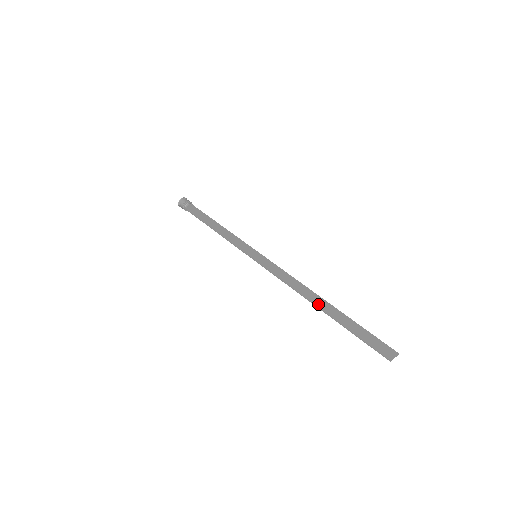
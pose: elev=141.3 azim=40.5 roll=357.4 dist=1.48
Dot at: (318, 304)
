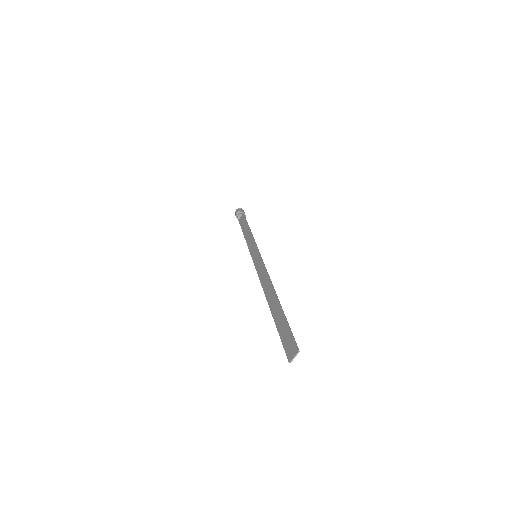
Dot at: (269, 302)
